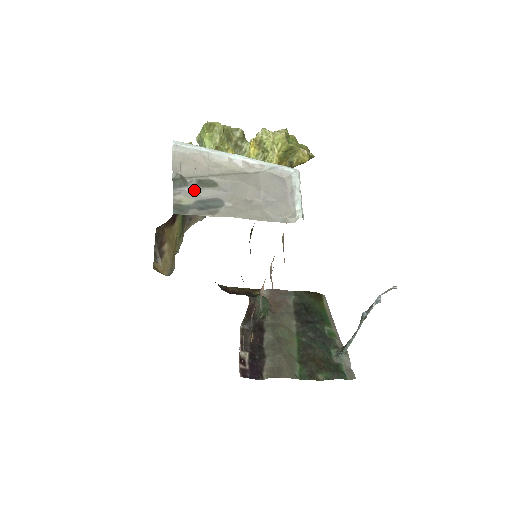
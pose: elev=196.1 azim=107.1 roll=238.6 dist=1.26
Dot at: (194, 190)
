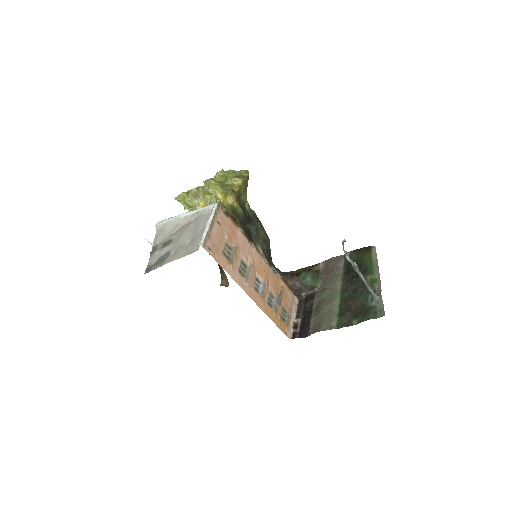
Dot at: (159, 252)
